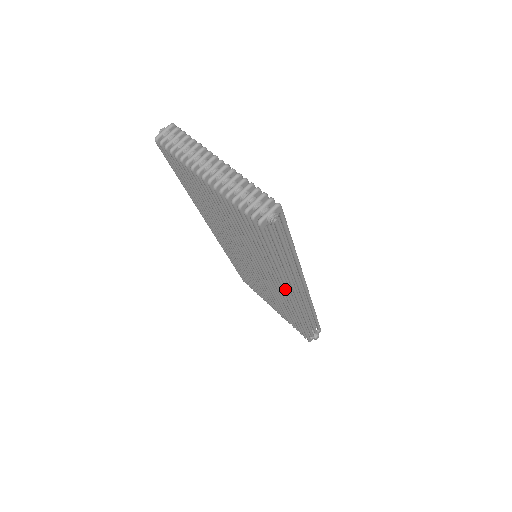
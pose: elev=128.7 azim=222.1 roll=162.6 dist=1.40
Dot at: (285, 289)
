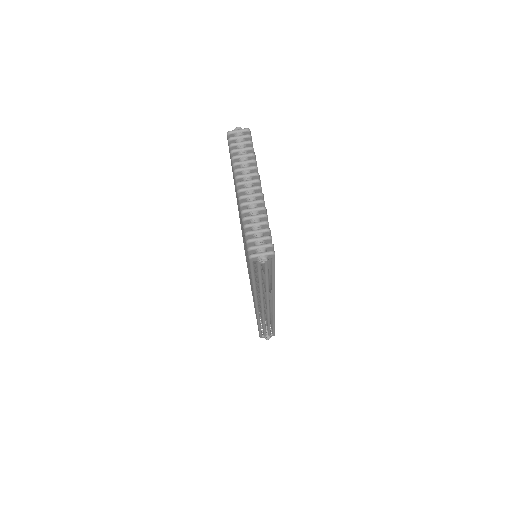
Dot at: occluded
